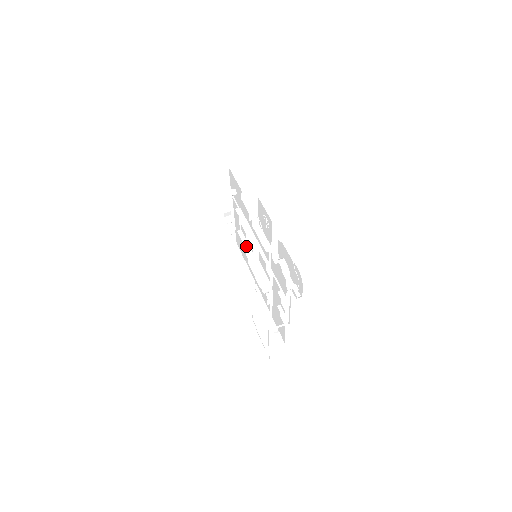
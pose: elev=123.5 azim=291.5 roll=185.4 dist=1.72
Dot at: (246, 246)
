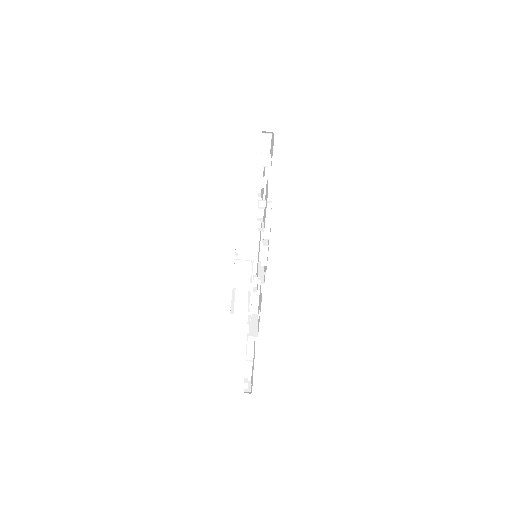
Dot at: occluded
